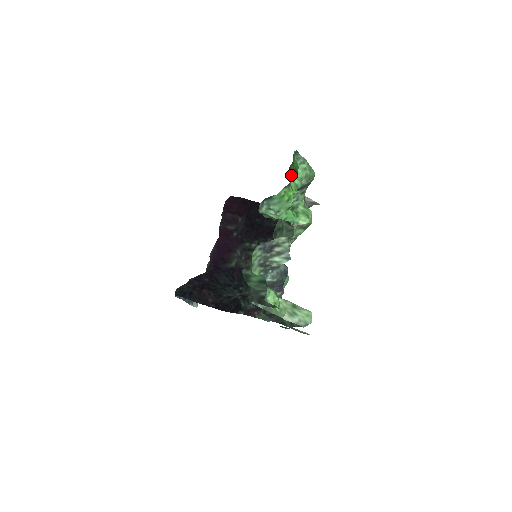
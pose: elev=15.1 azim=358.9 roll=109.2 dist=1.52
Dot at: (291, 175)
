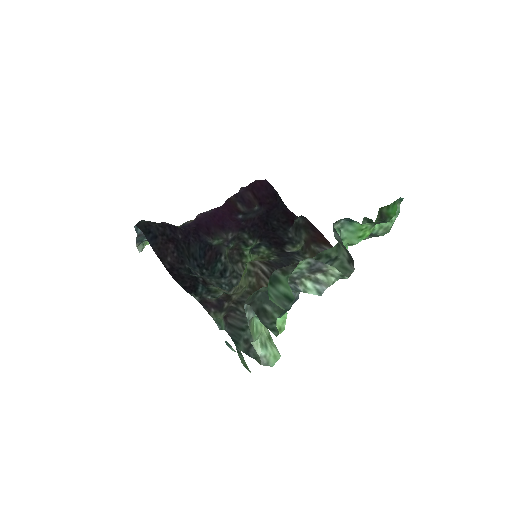
Dot at: (377, 216)
